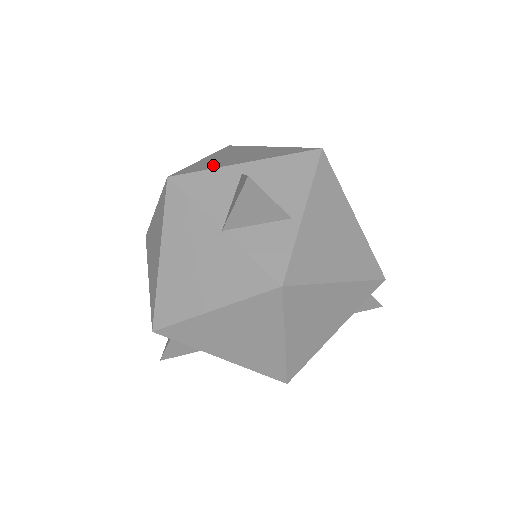
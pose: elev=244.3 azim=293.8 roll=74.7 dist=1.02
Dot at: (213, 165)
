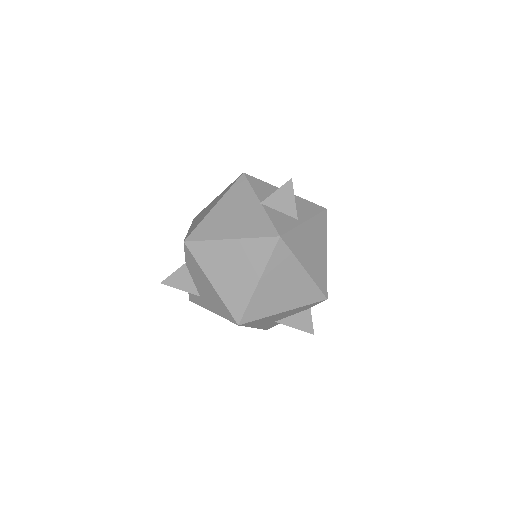
Dot at: occluded
